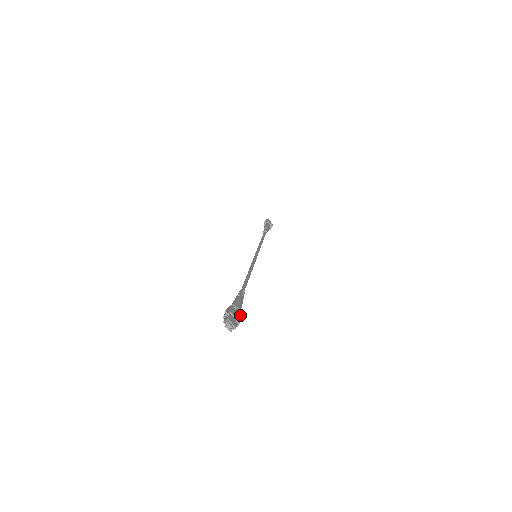
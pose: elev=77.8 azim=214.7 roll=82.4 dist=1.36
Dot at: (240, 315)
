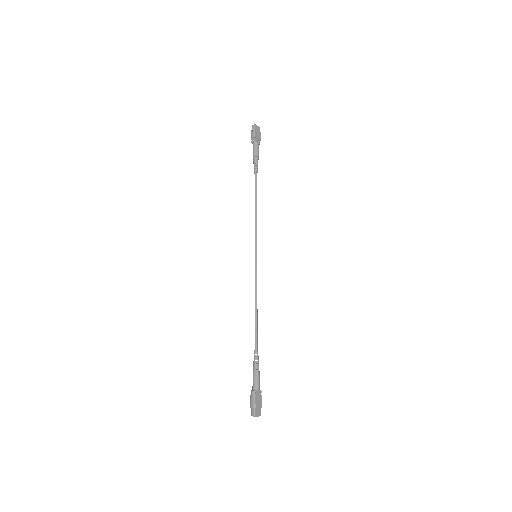
Dot at: (261, 396)
